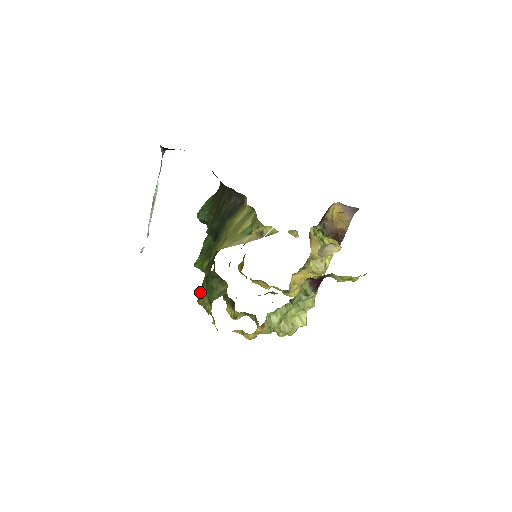
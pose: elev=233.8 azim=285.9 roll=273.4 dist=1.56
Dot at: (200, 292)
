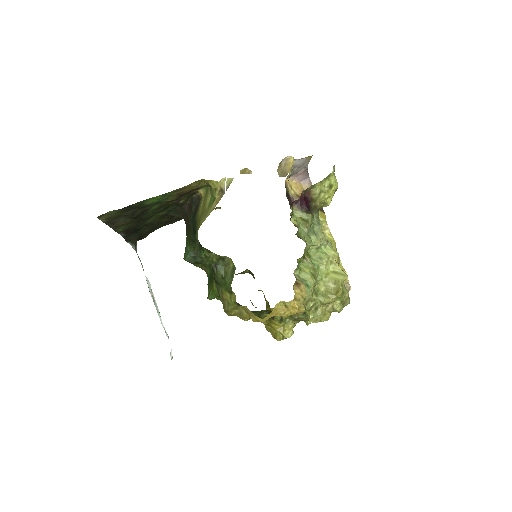
Dot at: (220, 299)
